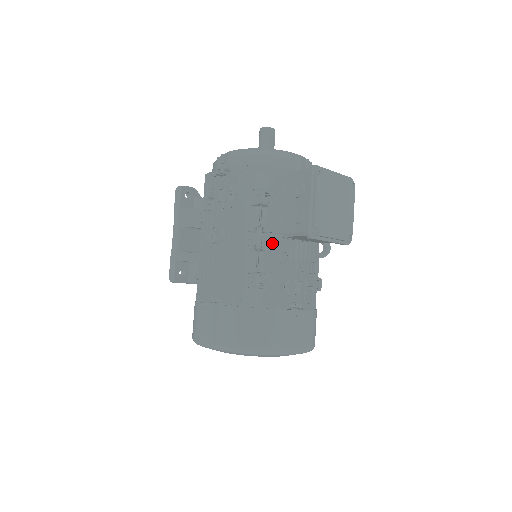
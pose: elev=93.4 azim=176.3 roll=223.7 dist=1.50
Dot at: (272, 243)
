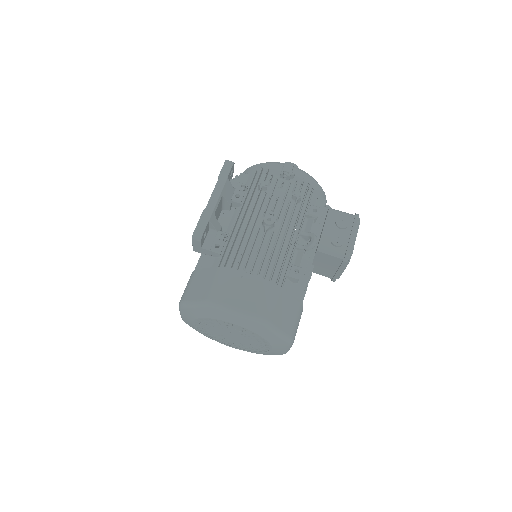
Dot at: occluded
